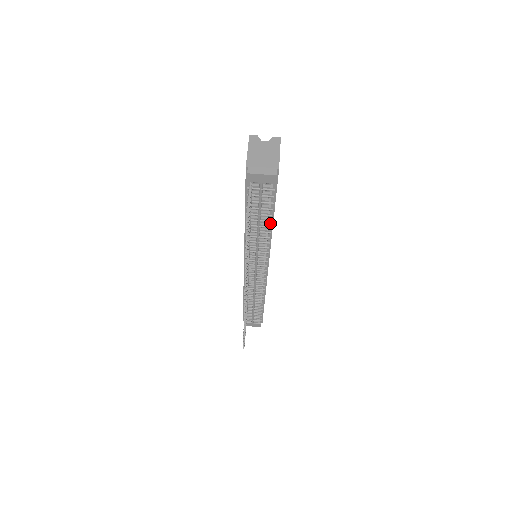
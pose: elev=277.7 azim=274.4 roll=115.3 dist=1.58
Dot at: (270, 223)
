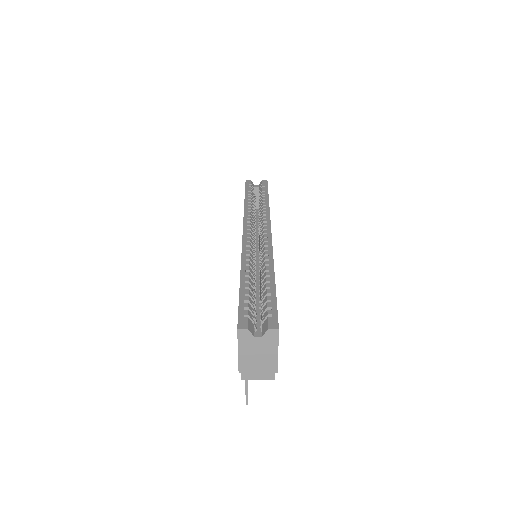
Dot at: occluded
